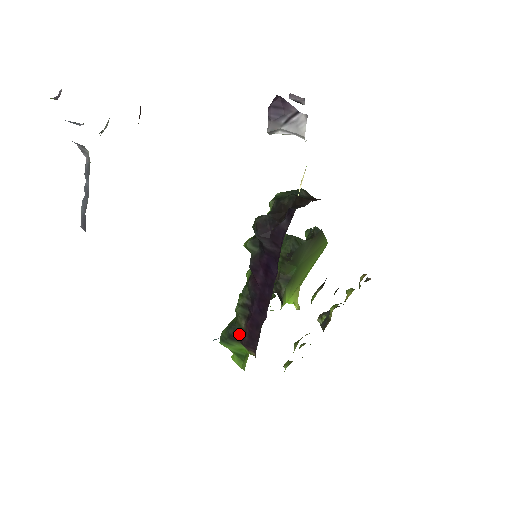
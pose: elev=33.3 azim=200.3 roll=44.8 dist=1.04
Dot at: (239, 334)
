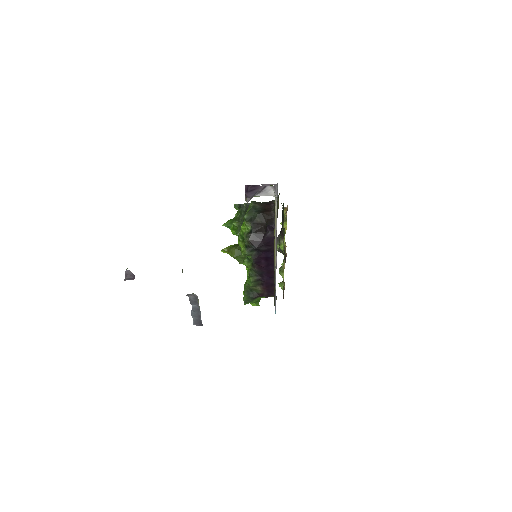
Dot at: (258, 294)
